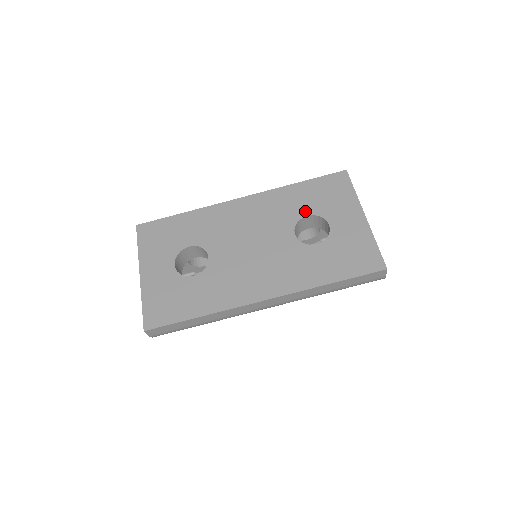
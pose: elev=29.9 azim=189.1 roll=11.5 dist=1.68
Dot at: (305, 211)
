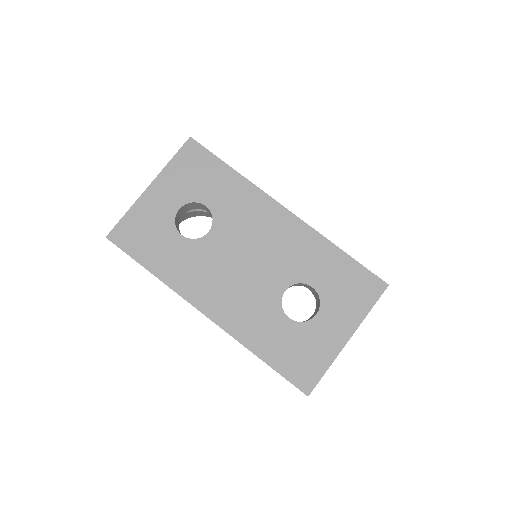
Dot at: (316, 281)
